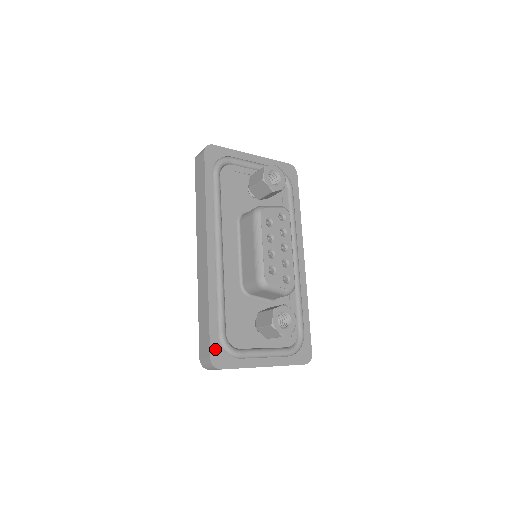
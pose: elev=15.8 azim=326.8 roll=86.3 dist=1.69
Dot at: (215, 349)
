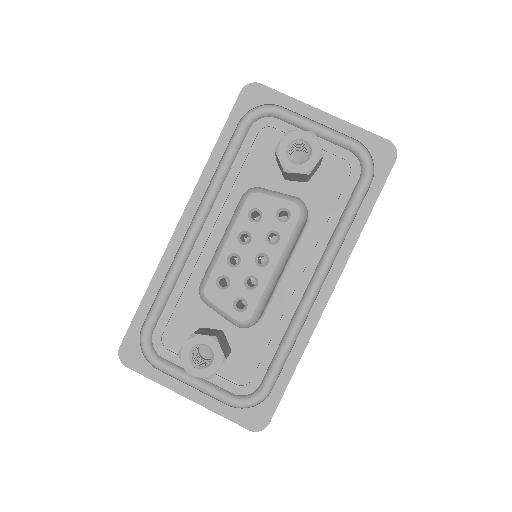
Dot at: (131, 341)
